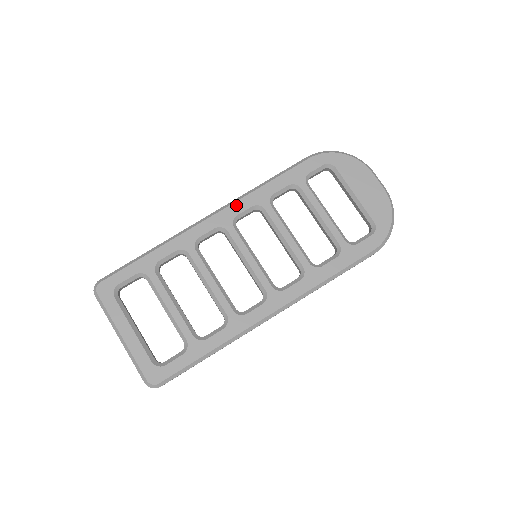
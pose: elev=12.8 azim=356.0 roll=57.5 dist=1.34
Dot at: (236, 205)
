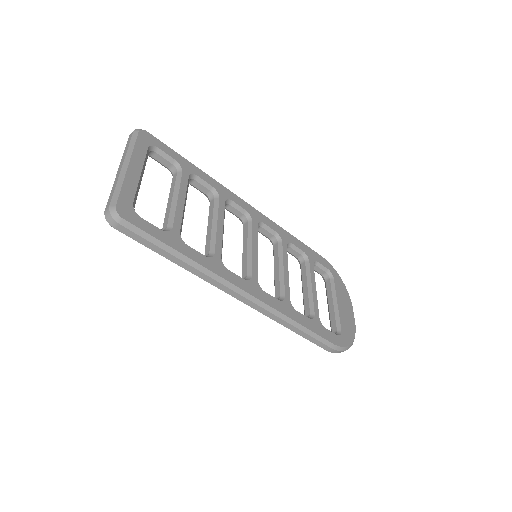
Dot at: (267, 219)
